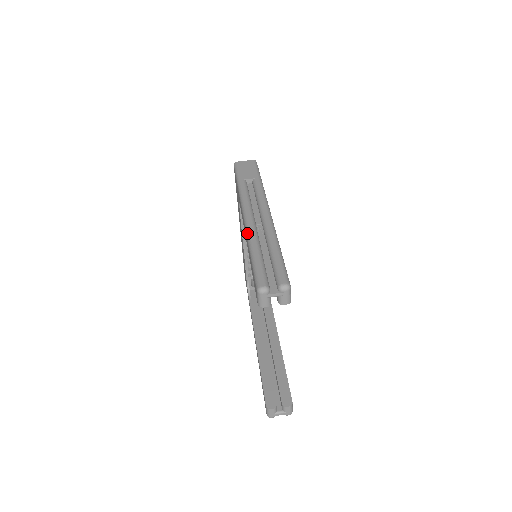
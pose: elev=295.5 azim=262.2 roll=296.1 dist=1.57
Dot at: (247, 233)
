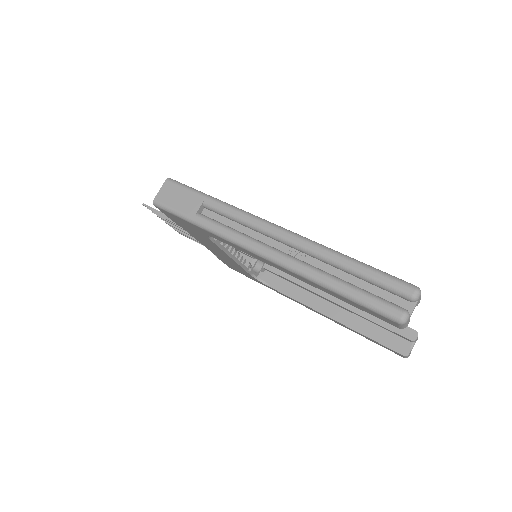
Dot at: (297, 273)
